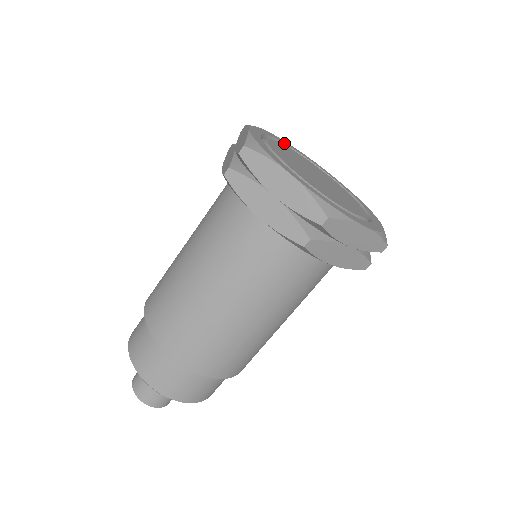
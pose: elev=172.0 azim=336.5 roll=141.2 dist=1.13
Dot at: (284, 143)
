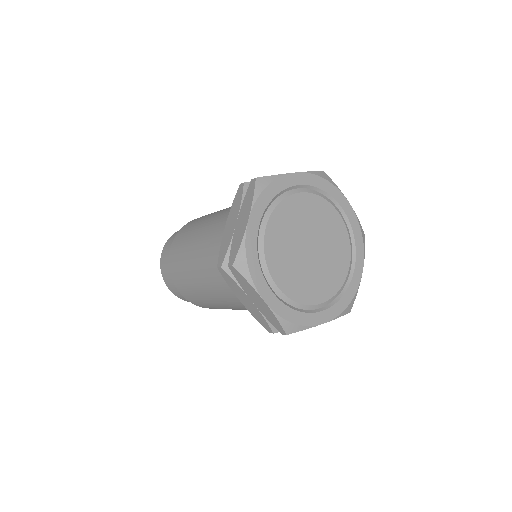
Dot at: (297, 185)
